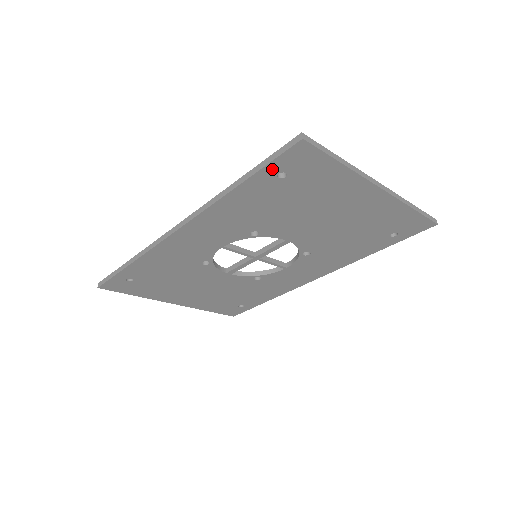
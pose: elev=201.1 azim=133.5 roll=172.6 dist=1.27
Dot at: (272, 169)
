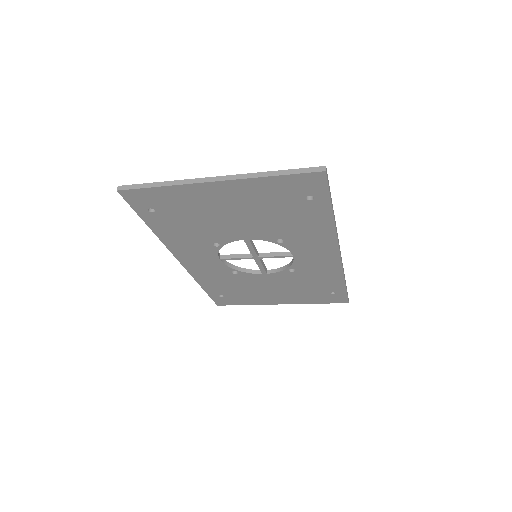
Dot at: (141, 211)
